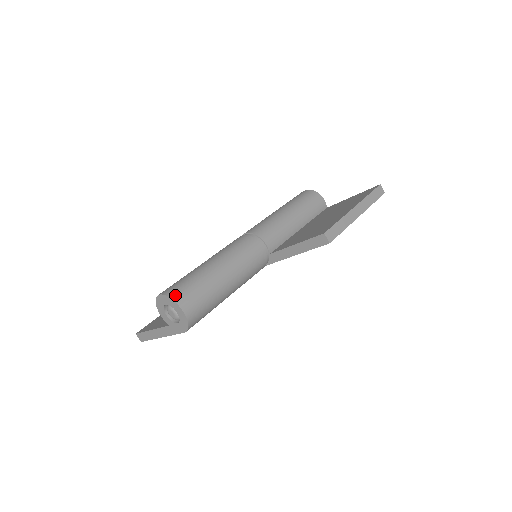
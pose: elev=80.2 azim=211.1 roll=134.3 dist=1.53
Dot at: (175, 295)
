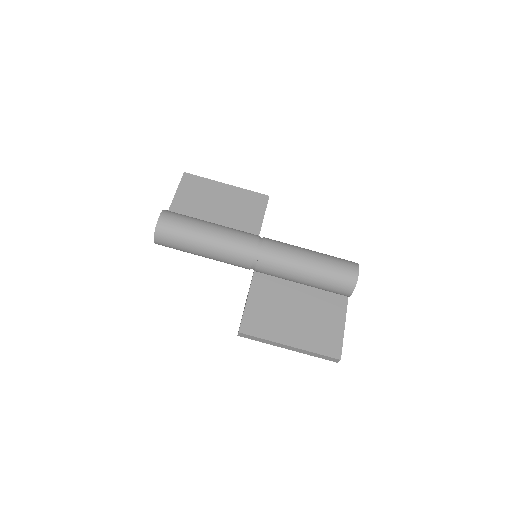
Dot at: (159, 232)
